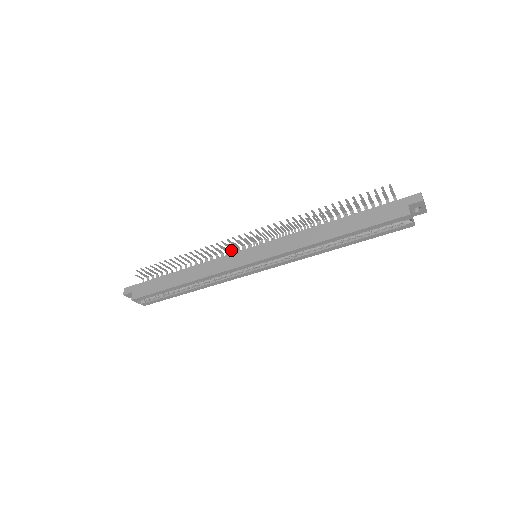
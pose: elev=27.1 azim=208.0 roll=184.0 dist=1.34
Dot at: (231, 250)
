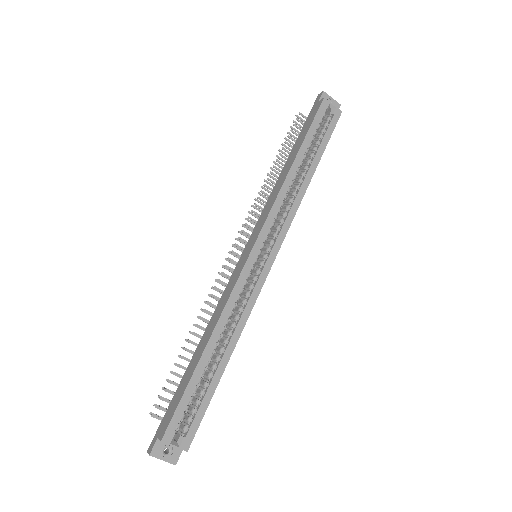
Dot at: occluded
